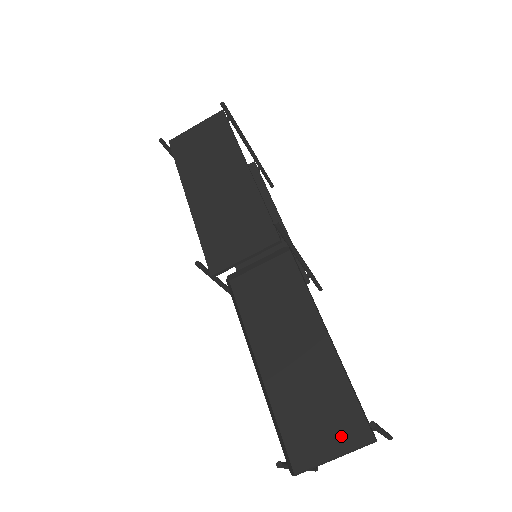
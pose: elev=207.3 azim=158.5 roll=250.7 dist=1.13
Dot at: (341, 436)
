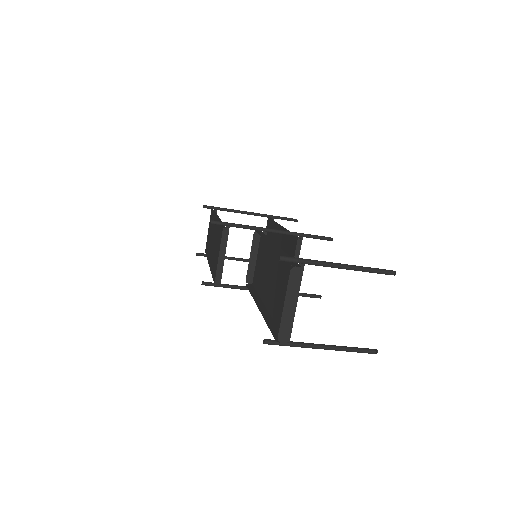
Dot at: occluded
